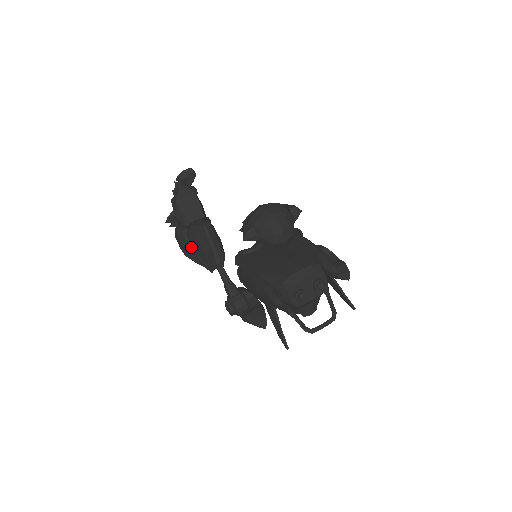
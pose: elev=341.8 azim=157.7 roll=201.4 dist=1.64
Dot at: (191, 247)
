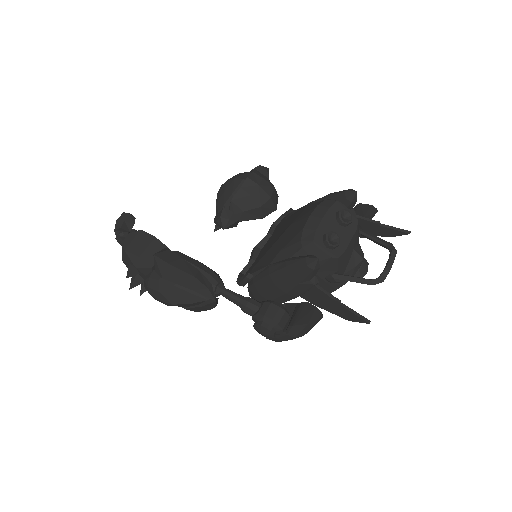
Dot at: (170, 285)
